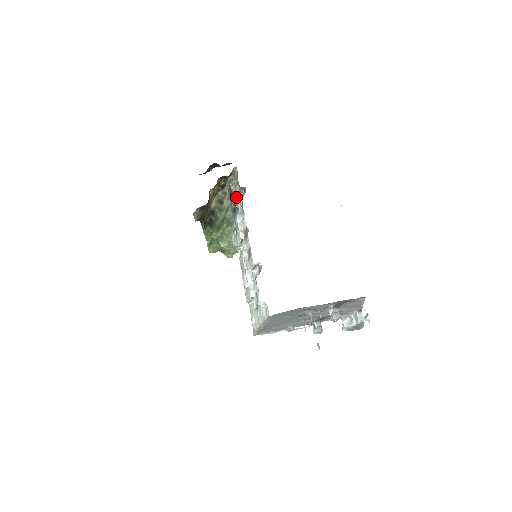
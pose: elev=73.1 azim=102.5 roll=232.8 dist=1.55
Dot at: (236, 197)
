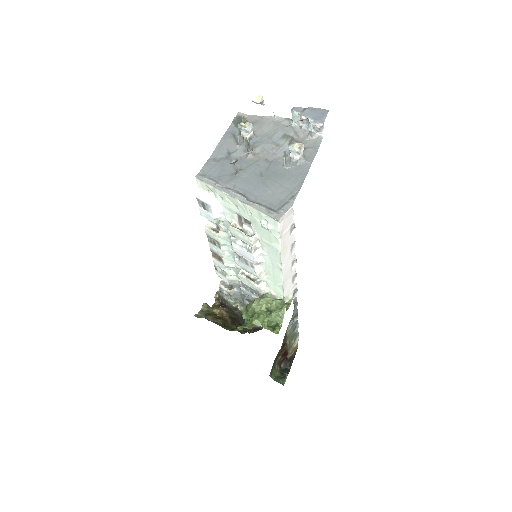
Dot at: occluded
